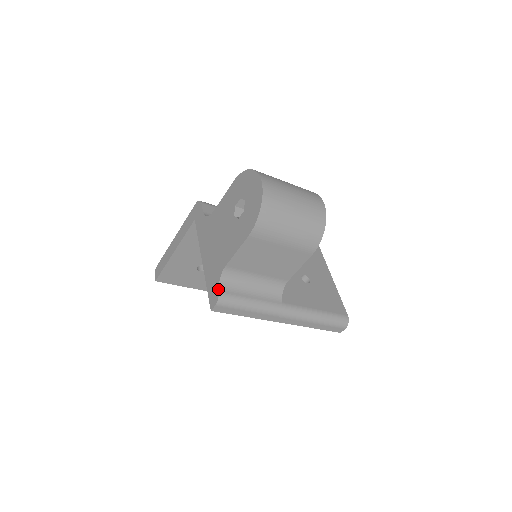
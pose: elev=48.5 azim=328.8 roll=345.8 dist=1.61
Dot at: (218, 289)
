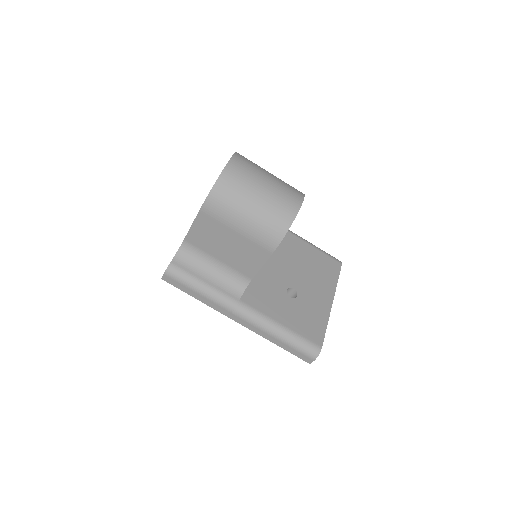
Dot at: (172, 259)
